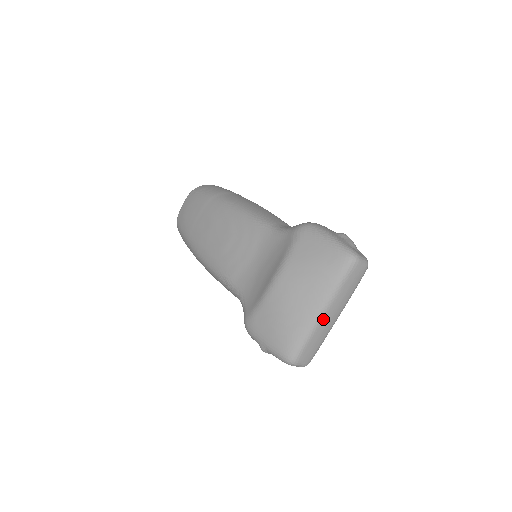
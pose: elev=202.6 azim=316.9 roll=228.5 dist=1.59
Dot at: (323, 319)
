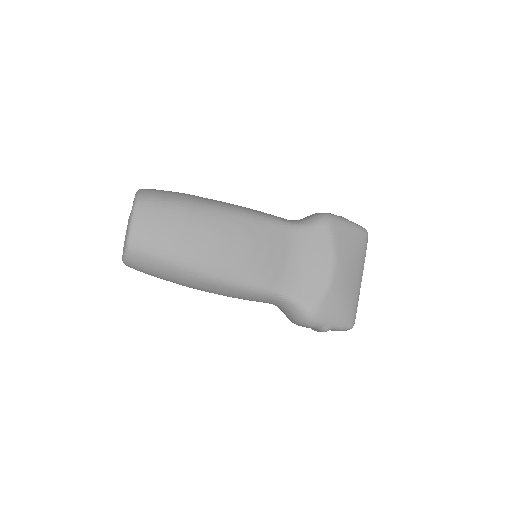
Dot at: occluded
